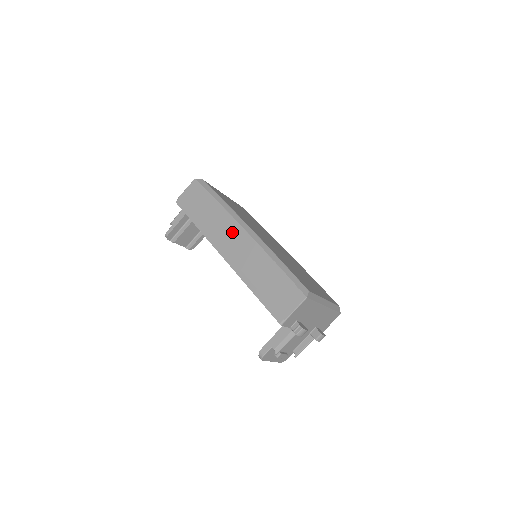
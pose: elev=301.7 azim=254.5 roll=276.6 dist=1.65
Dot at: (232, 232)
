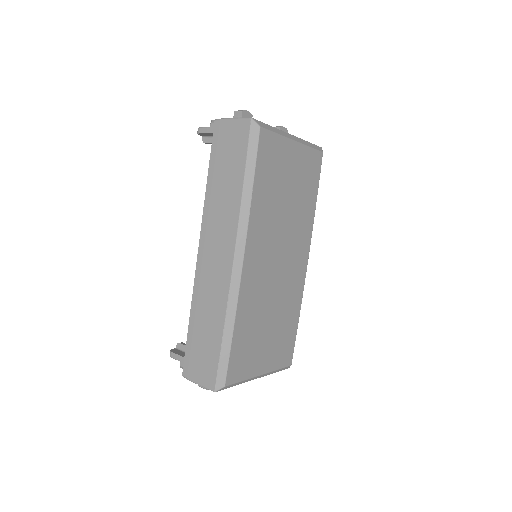
Dot at: (224, 242)
